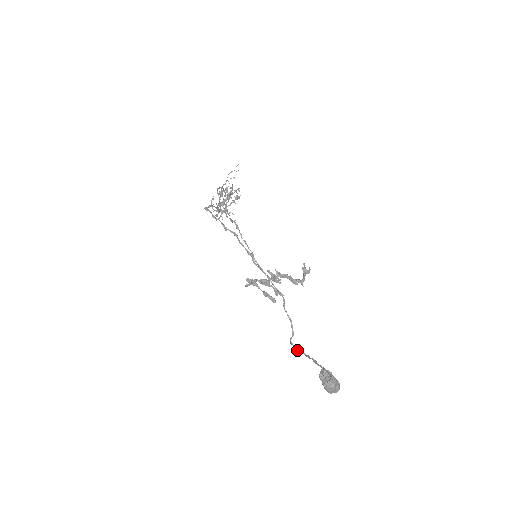
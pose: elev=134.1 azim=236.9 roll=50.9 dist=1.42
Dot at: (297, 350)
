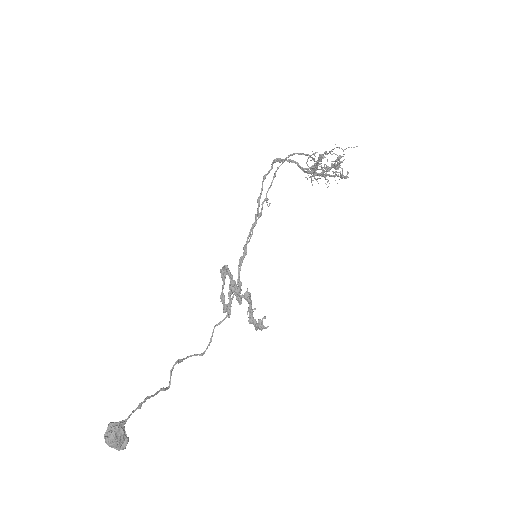
Dot at: (170, 373)
